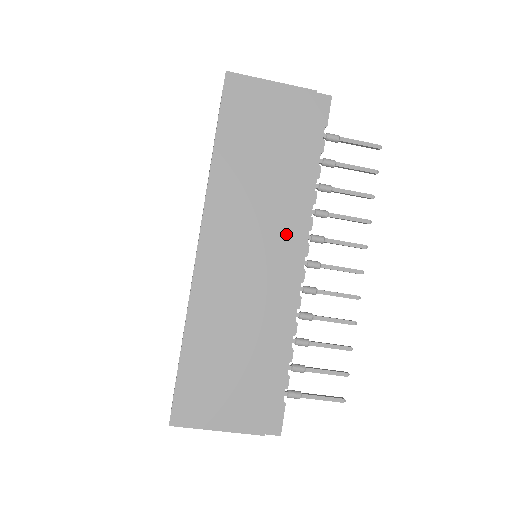
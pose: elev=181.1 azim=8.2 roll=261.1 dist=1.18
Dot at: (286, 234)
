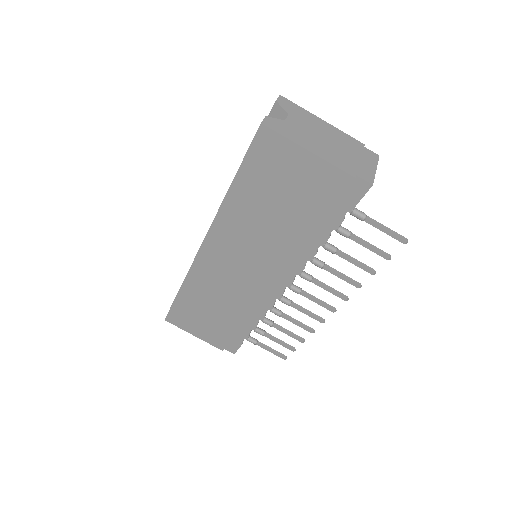
Dot at: (275, 269)
